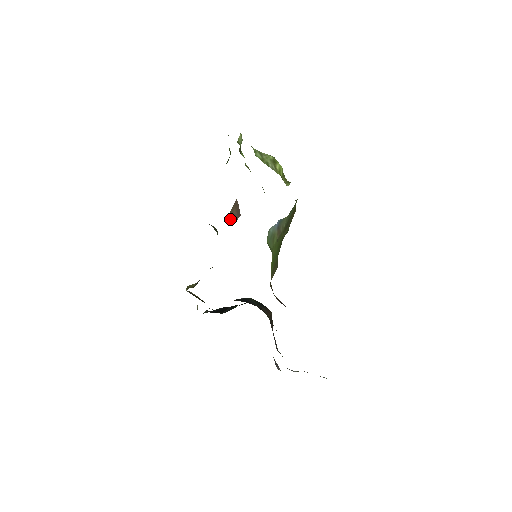
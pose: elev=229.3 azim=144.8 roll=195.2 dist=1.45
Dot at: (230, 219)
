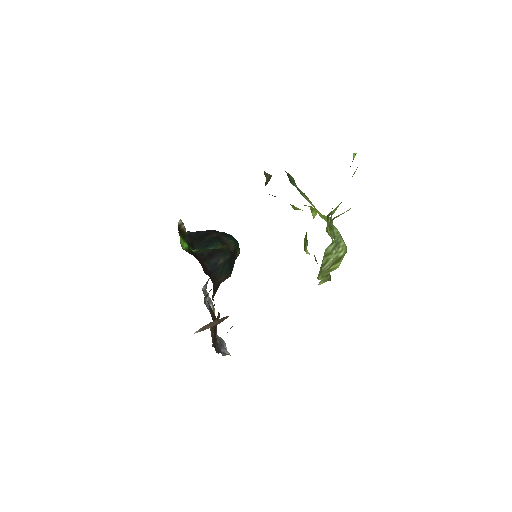
Dot at: (203, 328)
